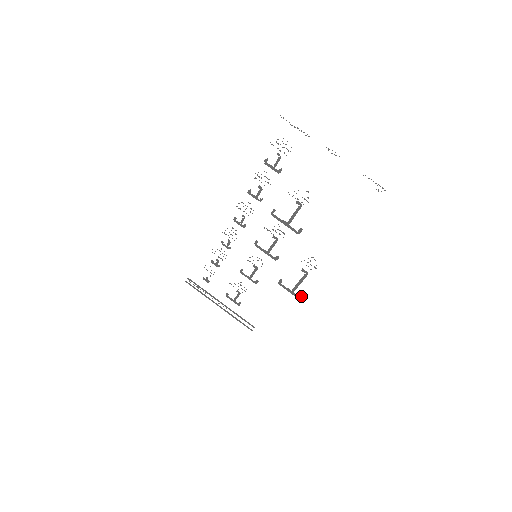
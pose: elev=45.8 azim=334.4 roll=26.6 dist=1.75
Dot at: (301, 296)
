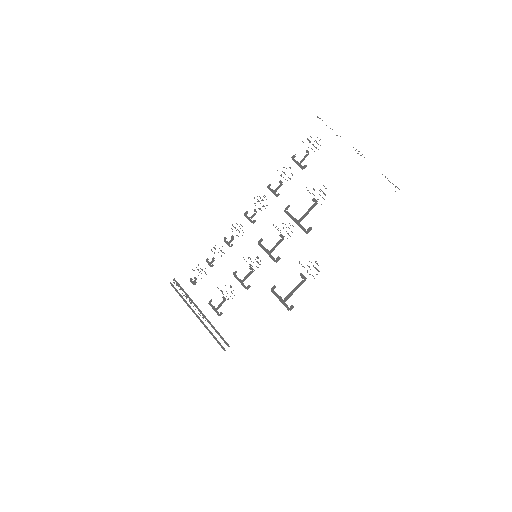
Dot at: (292, 307)
